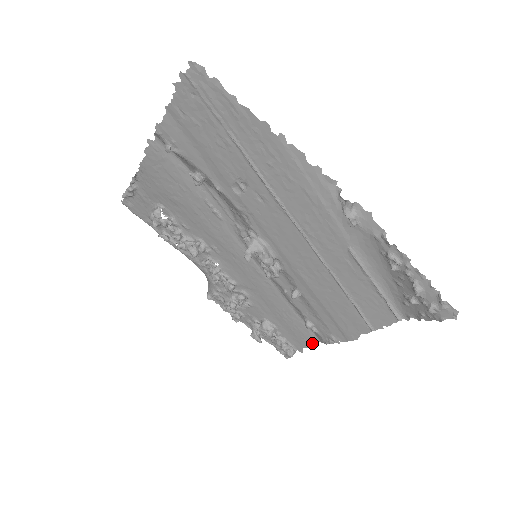
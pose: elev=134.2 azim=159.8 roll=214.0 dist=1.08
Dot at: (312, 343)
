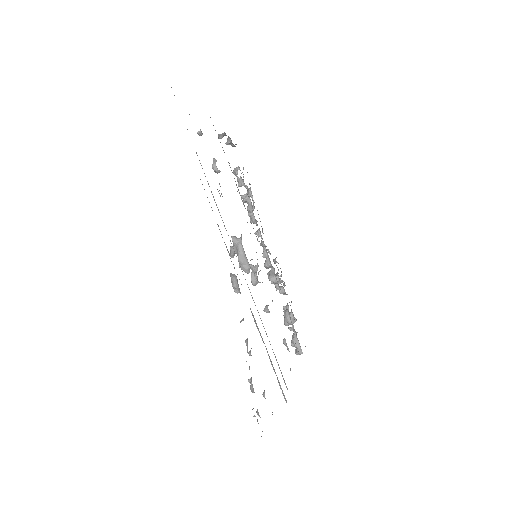
Dot at: occluded
